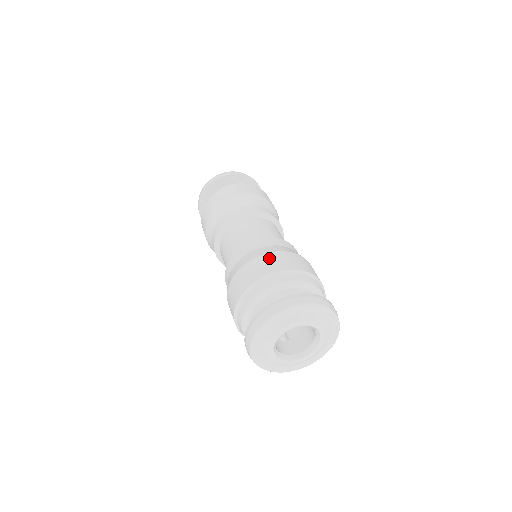
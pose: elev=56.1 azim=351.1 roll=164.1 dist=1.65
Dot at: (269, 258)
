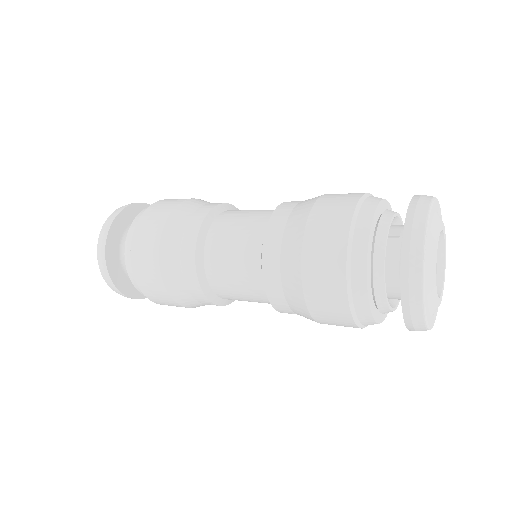
Dot at: (319, 221)
